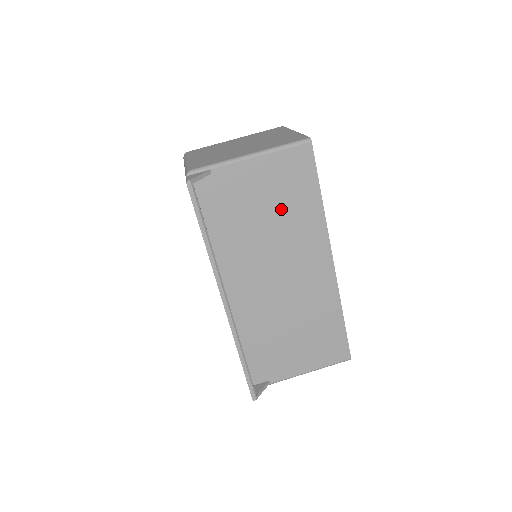
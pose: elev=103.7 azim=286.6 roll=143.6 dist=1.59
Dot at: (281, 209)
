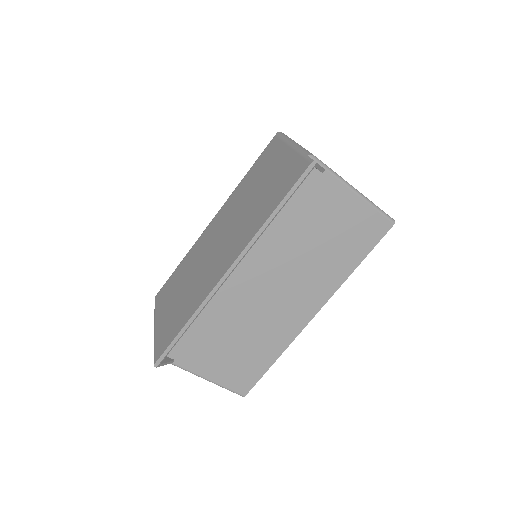
Dot at: (330, 246)
